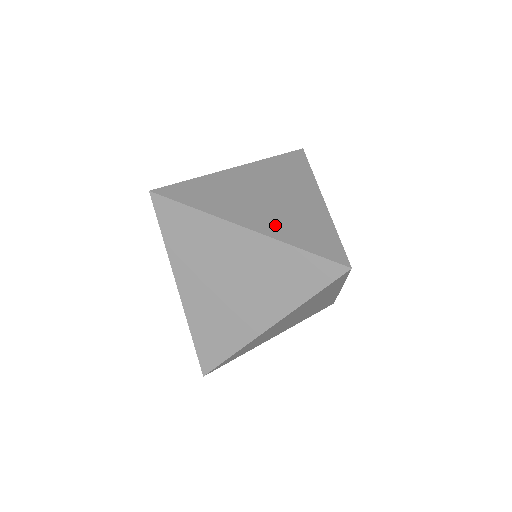
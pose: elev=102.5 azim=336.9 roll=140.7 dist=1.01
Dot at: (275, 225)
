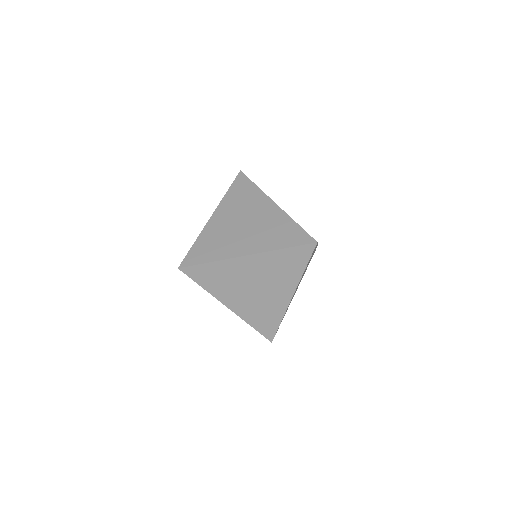
Dot at: (260, 242)
